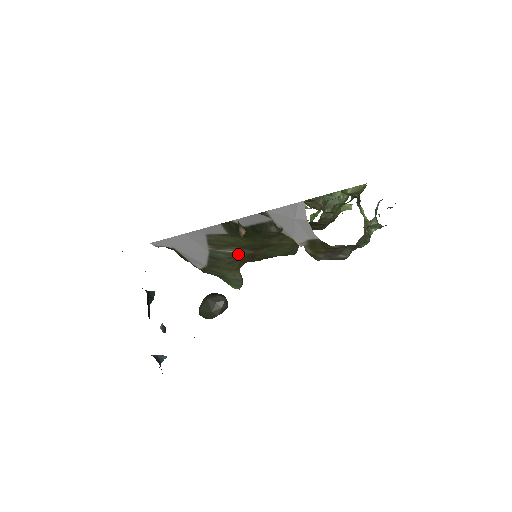
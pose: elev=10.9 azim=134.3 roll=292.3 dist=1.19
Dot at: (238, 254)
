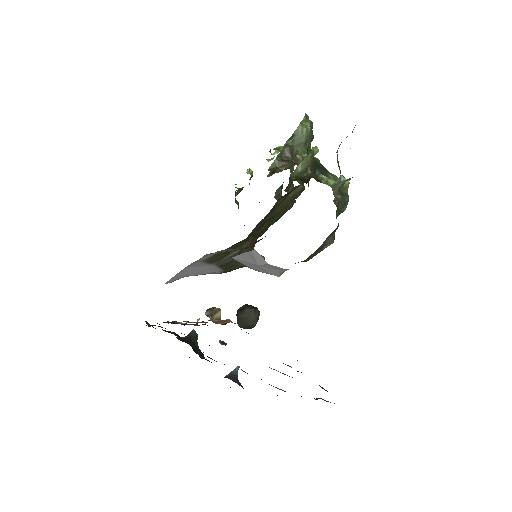
Dot at: (243, 246)
